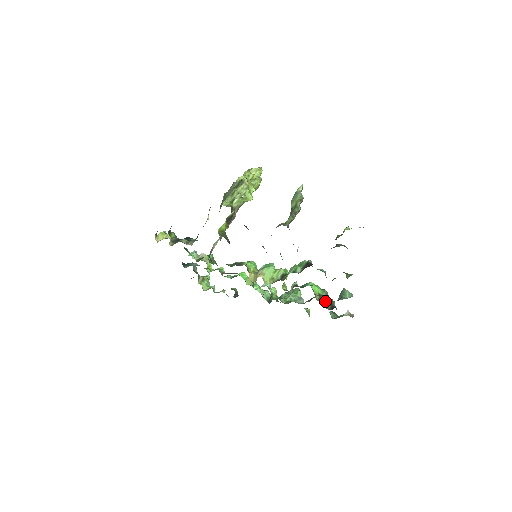
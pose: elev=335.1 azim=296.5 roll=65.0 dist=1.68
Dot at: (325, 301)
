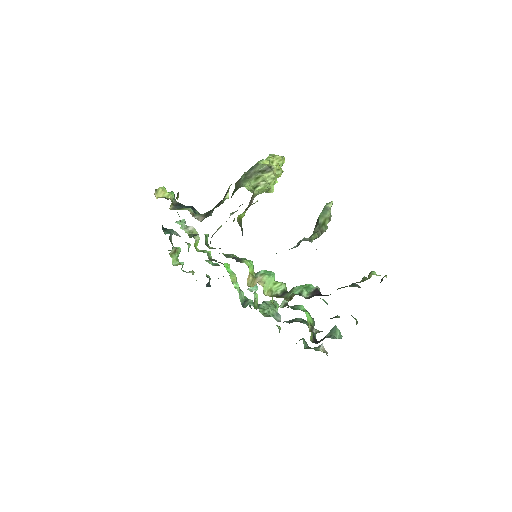
Dot at: occluded
